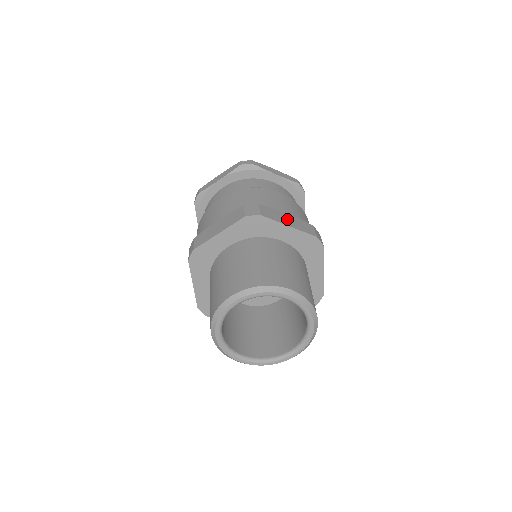
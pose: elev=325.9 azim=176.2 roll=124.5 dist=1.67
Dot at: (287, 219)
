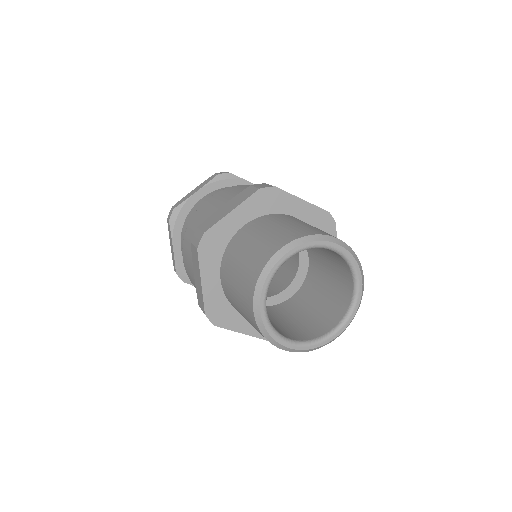
Dot at: occluded
